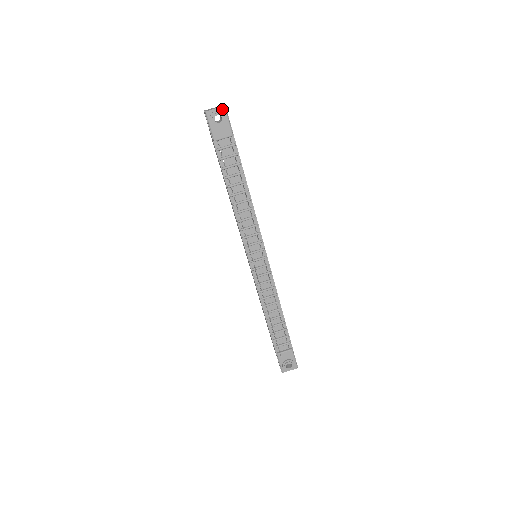
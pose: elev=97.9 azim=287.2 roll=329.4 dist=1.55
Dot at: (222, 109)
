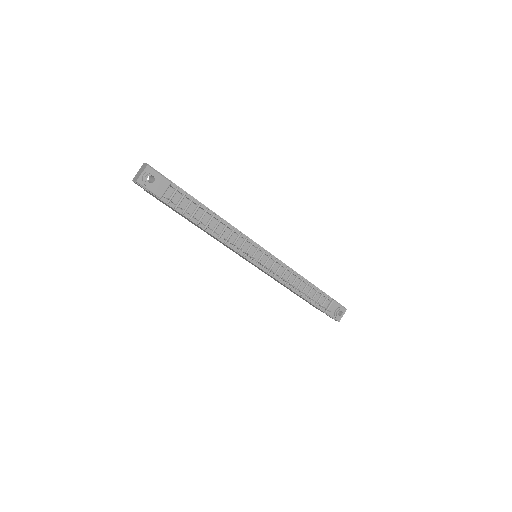
Dot at: (147, 169)
